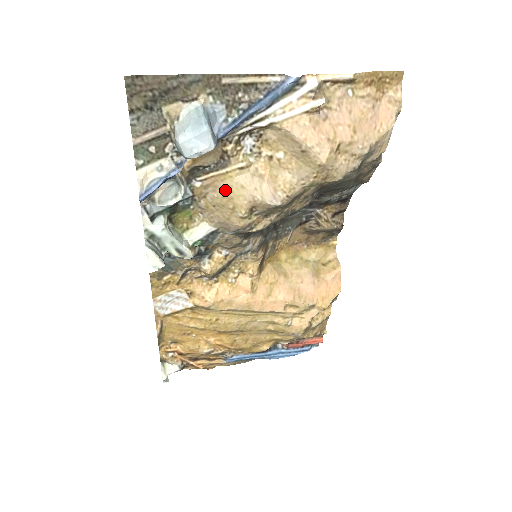
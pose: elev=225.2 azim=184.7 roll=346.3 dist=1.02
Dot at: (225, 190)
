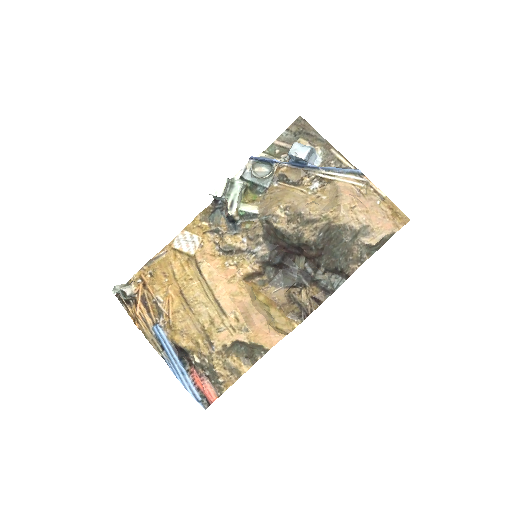
Dot at: (285, 193)
